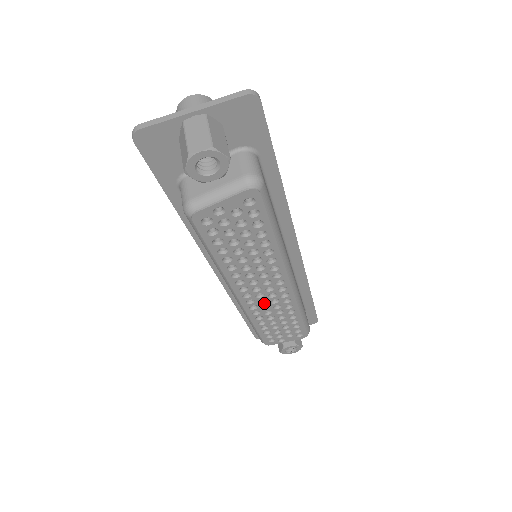
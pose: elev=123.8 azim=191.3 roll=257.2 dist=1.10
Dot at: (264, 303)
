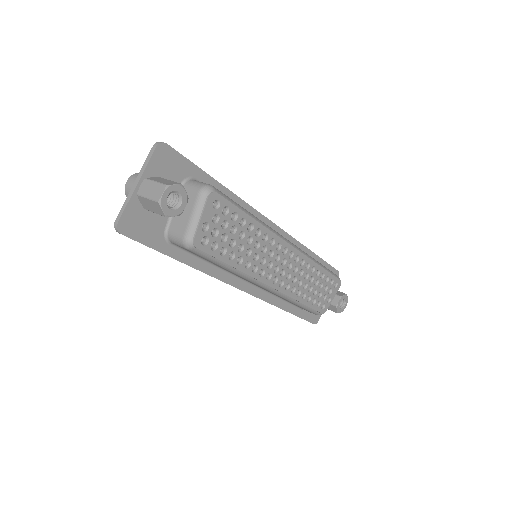
Dot at: (290, 277)
